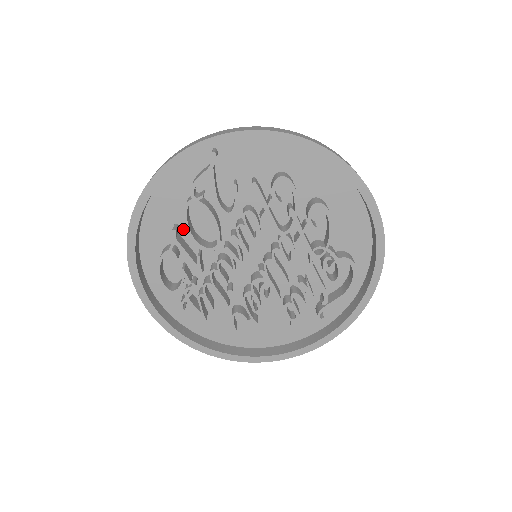
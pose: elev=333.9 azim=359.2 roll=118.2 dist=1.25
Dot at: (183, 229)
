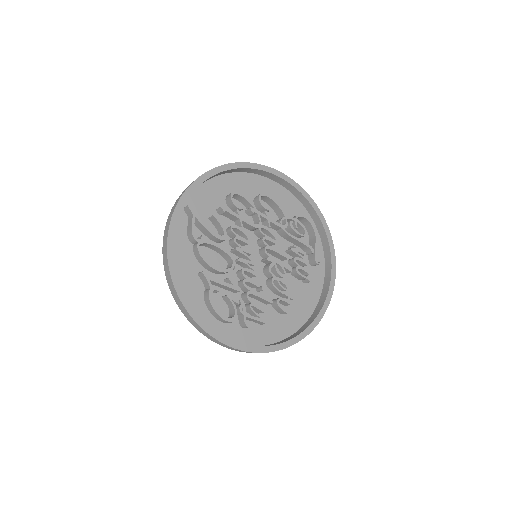
Dot at: occluded
